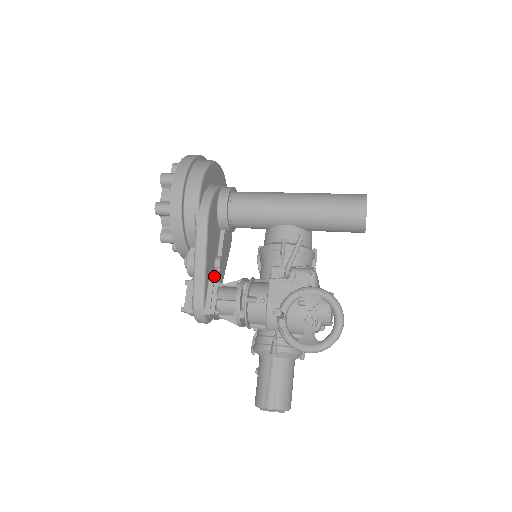
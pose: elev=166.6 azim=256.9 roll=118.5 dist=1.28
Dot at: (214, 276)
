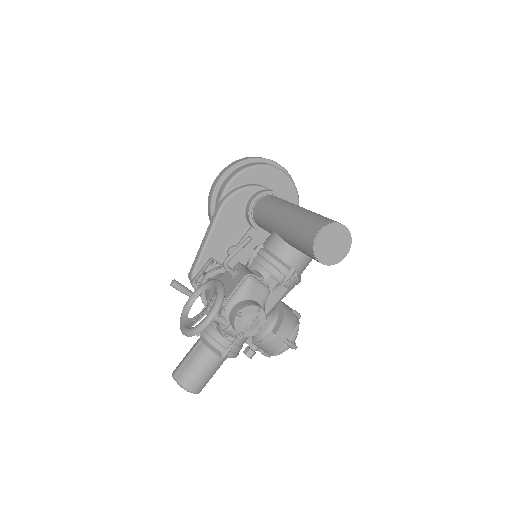
Dot at: (223, 259)
